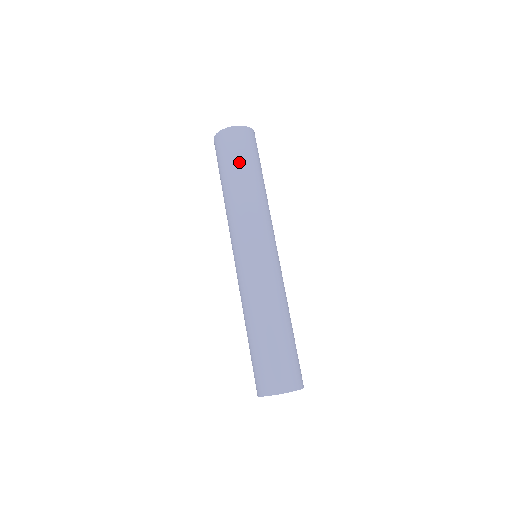
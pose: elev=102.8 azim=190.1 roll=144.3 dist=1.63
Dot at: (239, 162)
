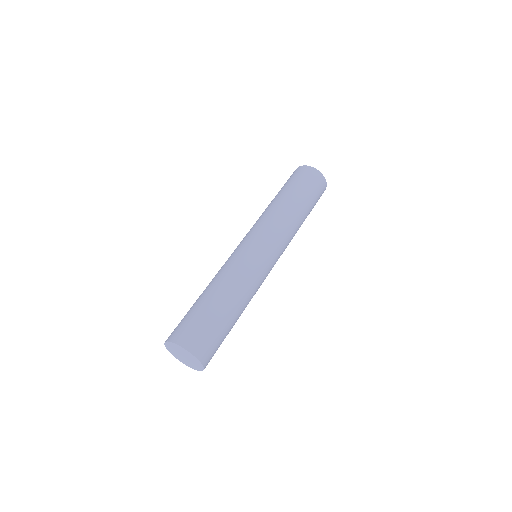
Dot at: (286, 186)
